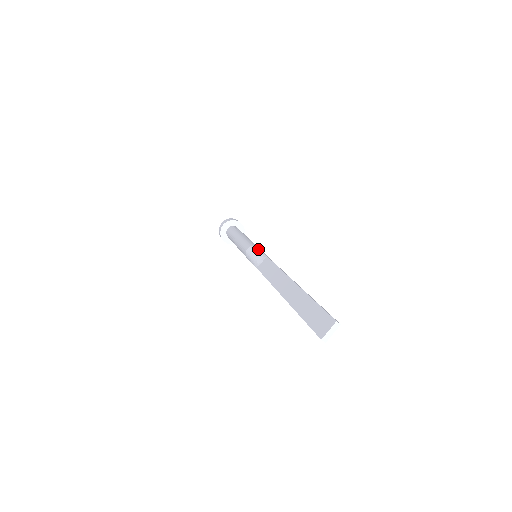
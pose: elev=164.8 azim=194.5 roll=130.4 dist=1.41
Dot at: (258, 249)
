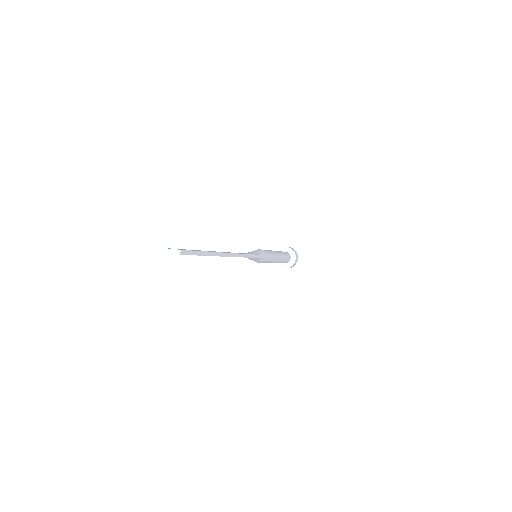
Dot at: (261, 253)
